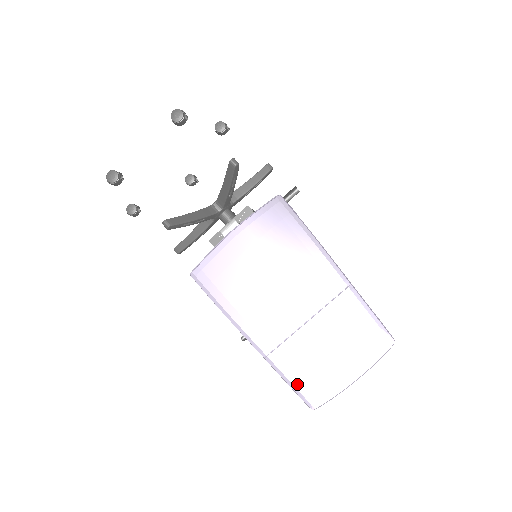
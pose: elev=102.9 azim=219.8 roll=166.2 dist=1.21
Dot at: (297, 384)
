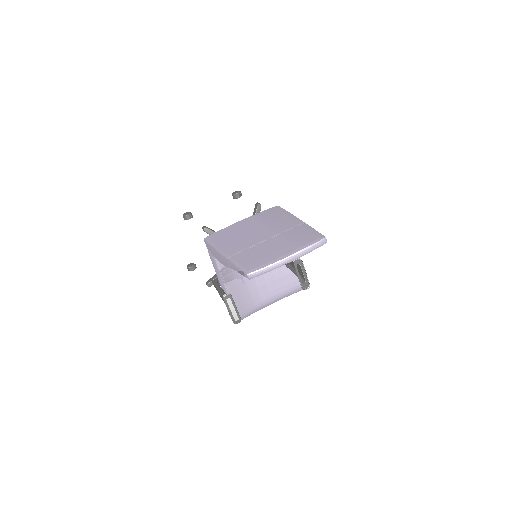
Dot at: (243, 264)
